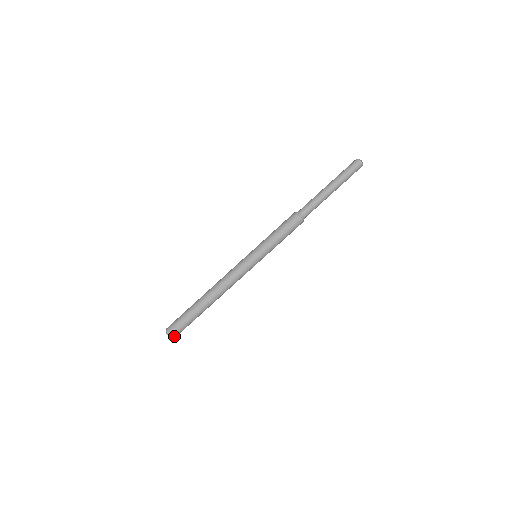
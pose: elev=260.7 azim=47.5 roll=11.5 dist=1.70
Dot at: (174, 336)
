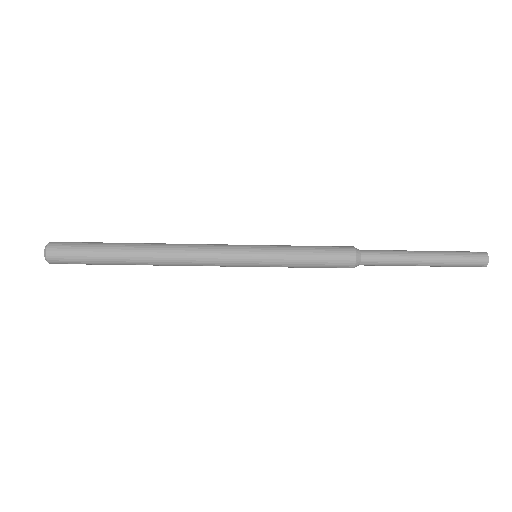
Dot at: occluded
